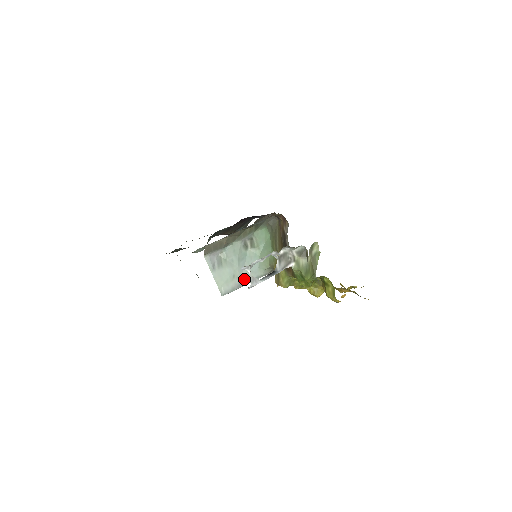
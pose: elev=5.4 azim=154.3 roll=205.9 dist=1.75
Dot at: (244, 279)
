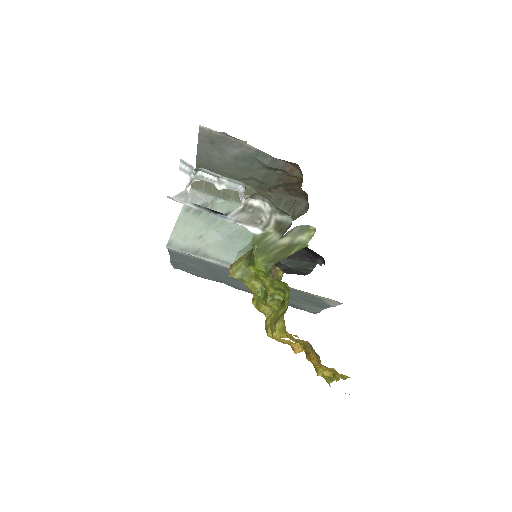
Dot at: (209, 250)
